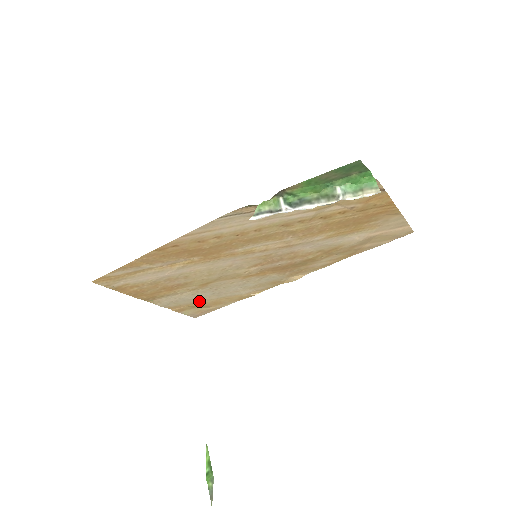
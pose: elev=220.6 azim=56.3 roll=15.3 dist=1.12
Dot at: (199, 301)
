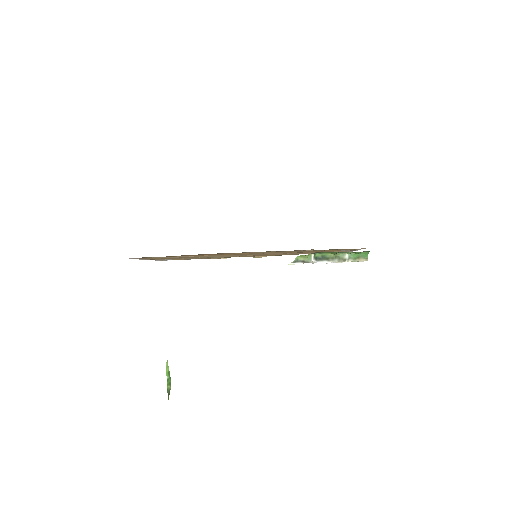
Dot at: (182, 259)
